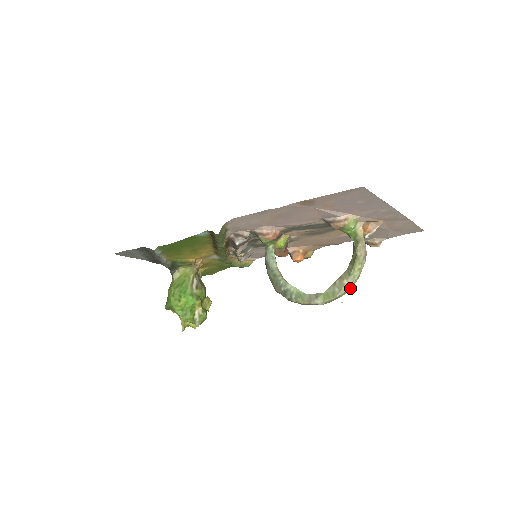
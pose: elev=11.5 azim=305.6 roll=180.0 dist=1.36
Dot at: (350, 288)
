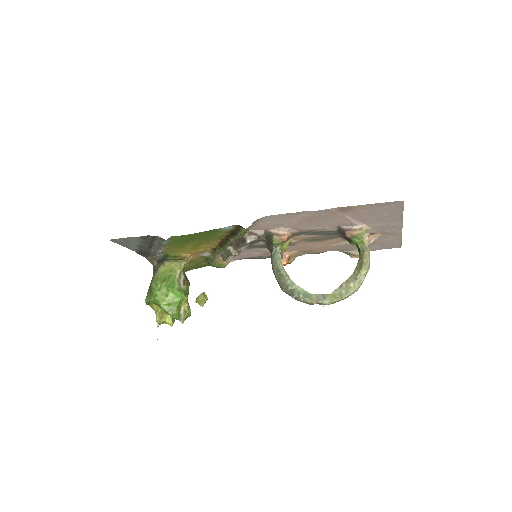
Dot at: (356, 291)
